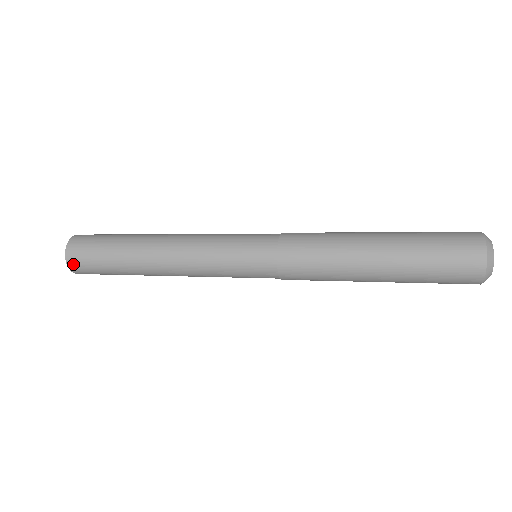
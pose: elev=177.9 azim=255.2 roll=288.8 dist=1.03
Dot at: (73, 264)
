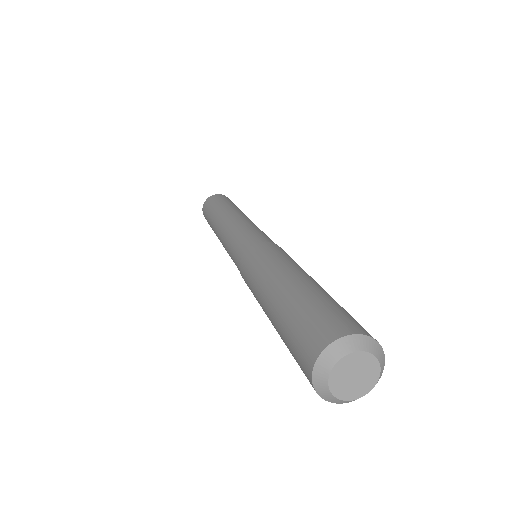
Dot at: occluded
